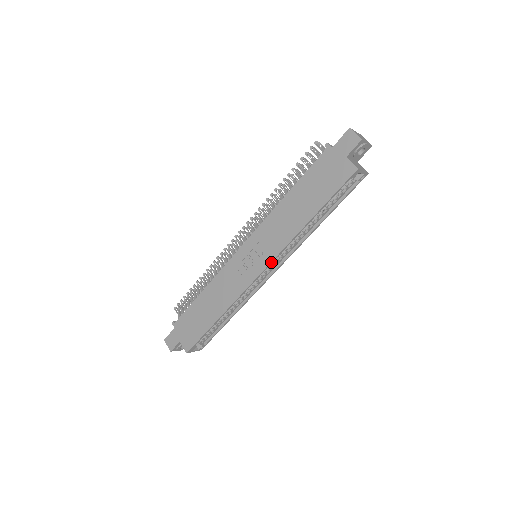
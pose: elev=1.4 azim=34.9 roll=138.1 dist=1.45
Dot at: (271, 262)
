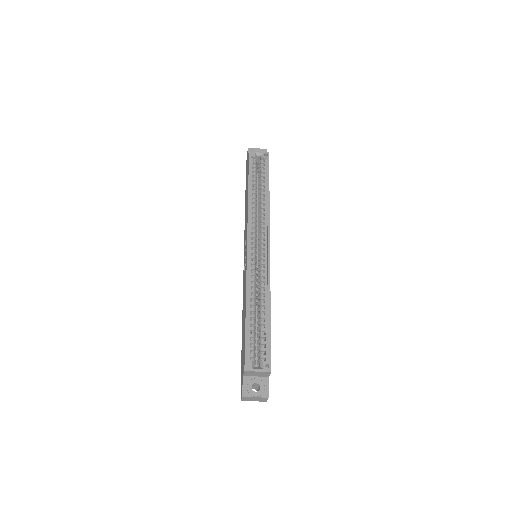
Dot at: (248, 233)
